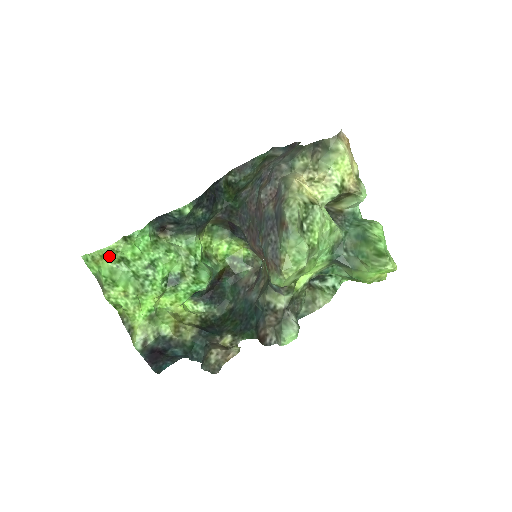
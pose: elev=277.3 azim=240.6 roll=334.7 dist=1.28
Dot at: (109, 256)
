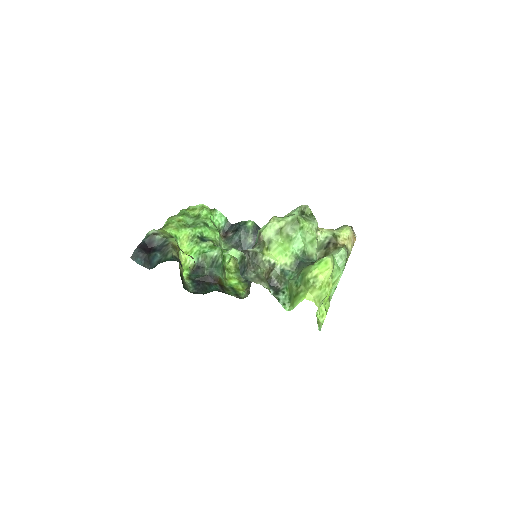
Dot at: (195, 211)
